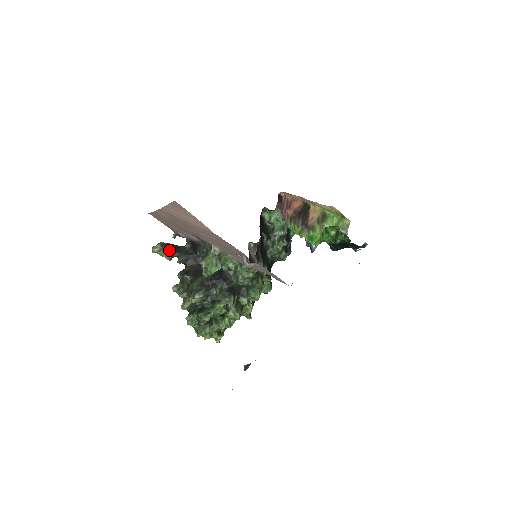
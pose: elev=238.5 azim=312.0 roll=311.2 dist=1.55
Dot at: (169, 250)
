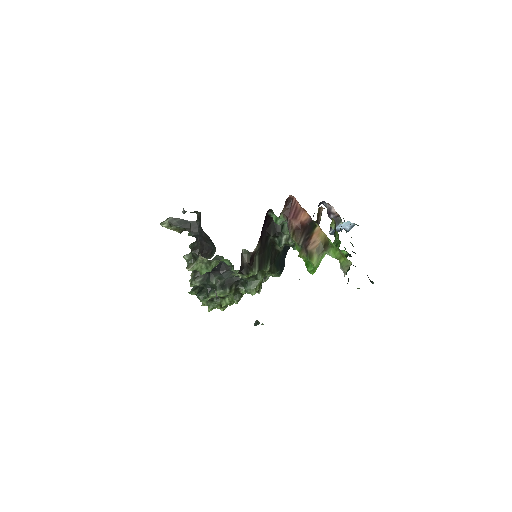
Dot at: (177, 227)
